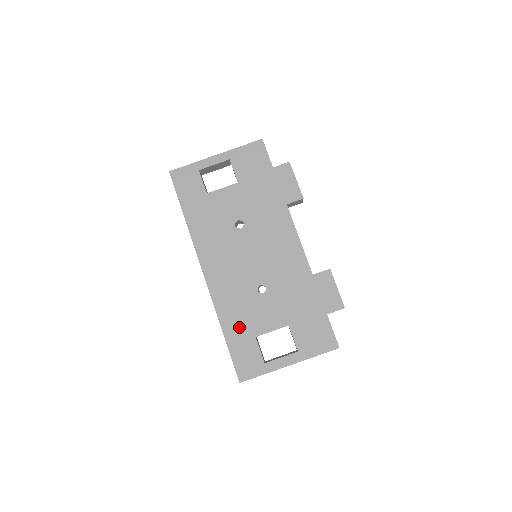
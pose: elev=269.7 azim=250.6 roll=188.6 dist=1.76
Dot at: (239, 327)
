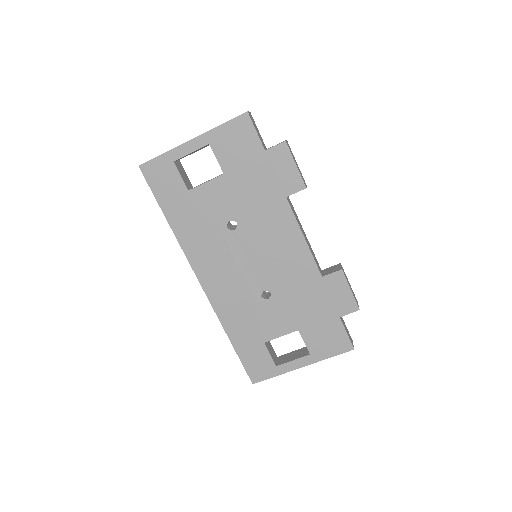
Dot at: (246, 334)
